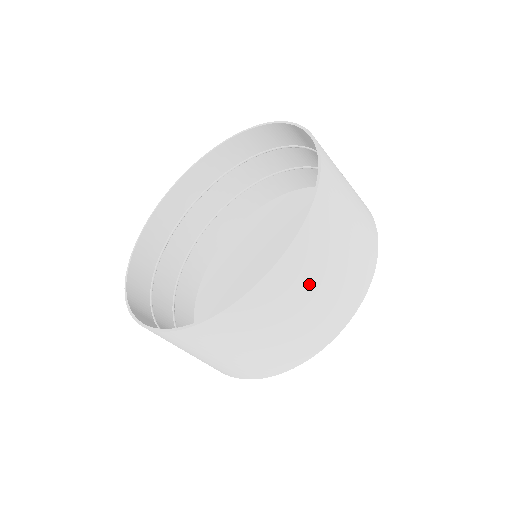
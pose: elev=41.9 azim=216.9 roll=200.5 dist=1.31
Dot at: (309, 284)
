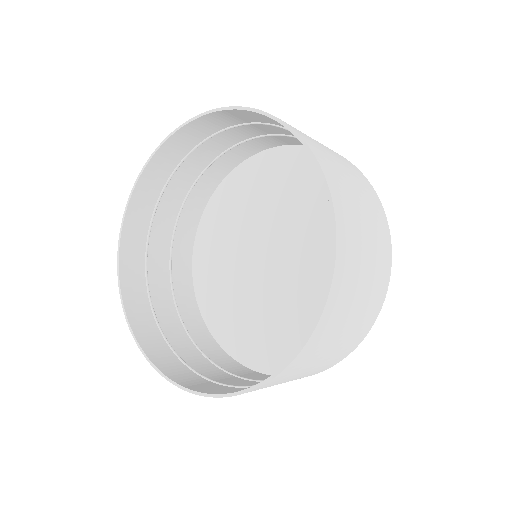
Dot at: (347, 313)
